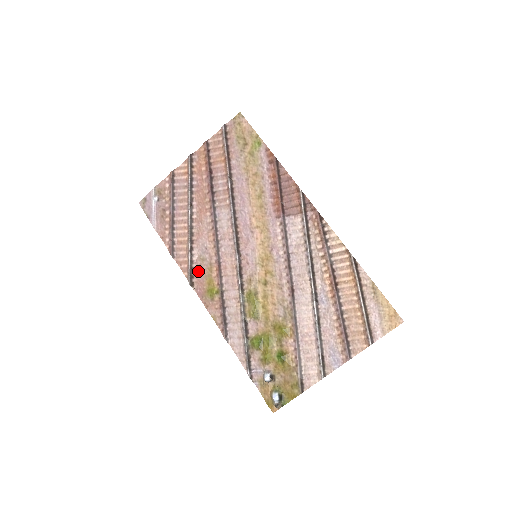
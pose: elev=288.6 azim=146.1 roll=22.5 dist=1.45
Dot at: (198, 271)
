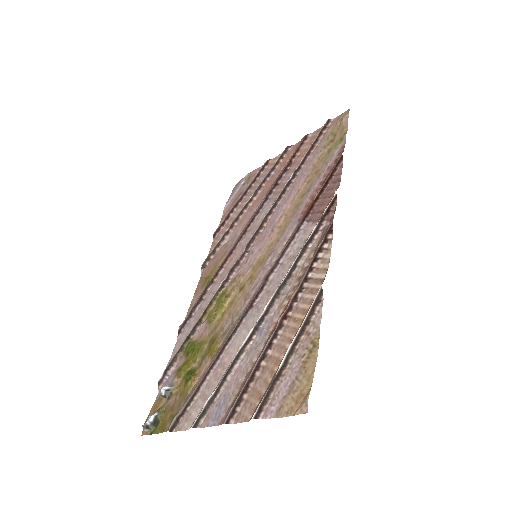
Dot at: (216, 256)
